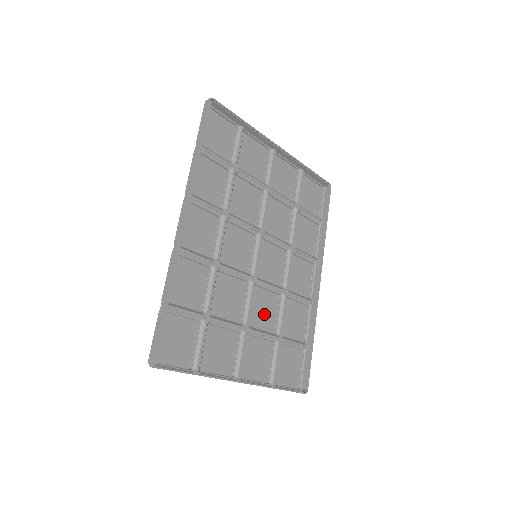
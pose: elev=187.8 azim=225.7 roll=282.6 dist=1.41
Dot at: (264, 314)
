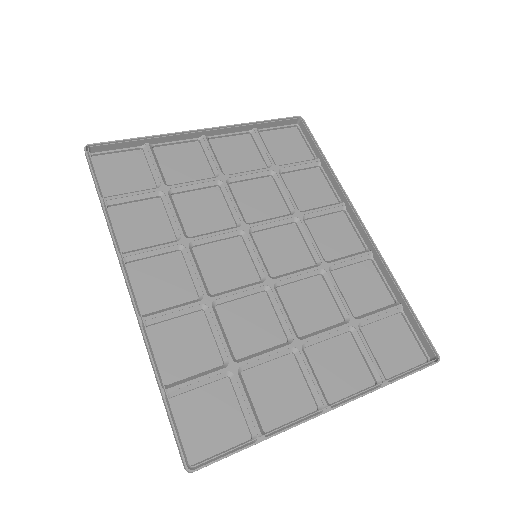
Dot at: (313, 309)
